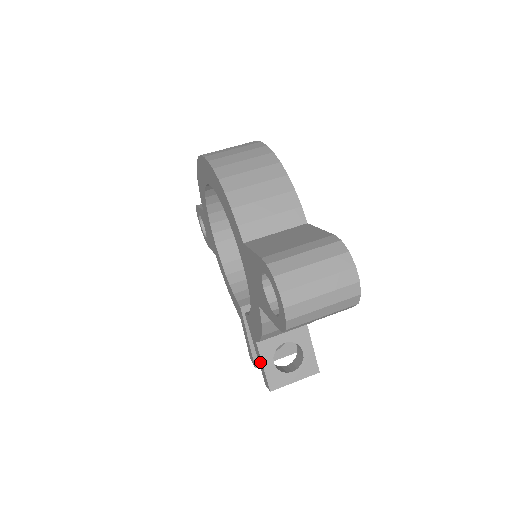
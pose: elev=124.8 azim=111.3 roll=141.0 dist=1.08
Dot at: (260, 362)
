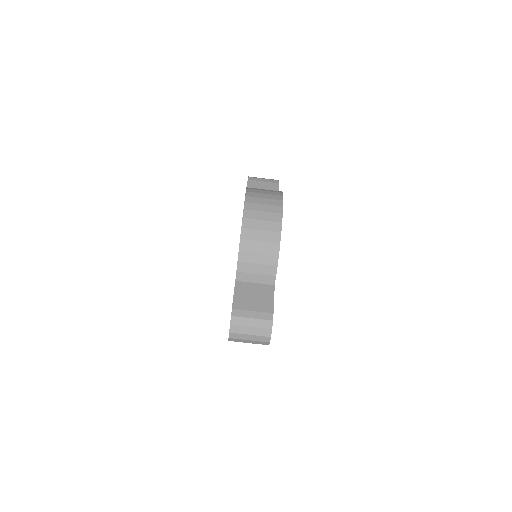
Dot at: occluded
